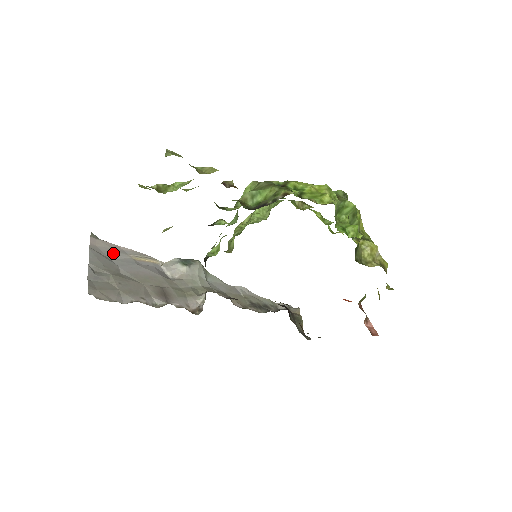
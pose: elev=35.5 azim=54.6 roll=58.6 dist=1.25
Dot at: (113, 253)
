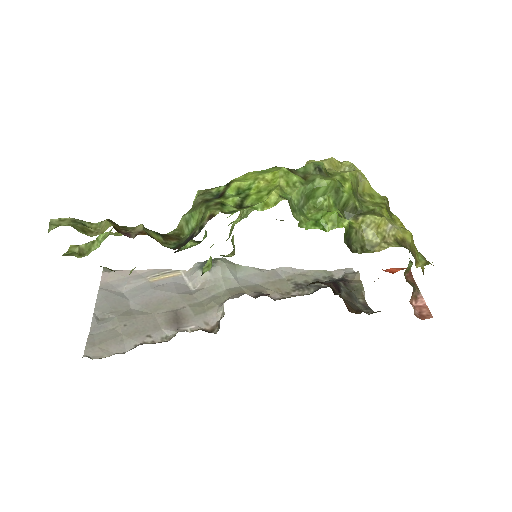
Dot at: (126, 283)
